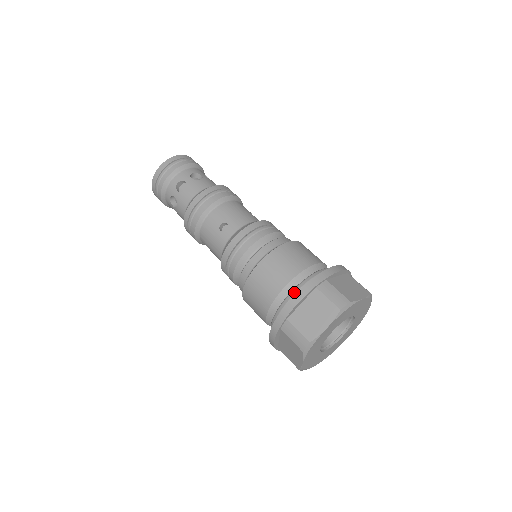
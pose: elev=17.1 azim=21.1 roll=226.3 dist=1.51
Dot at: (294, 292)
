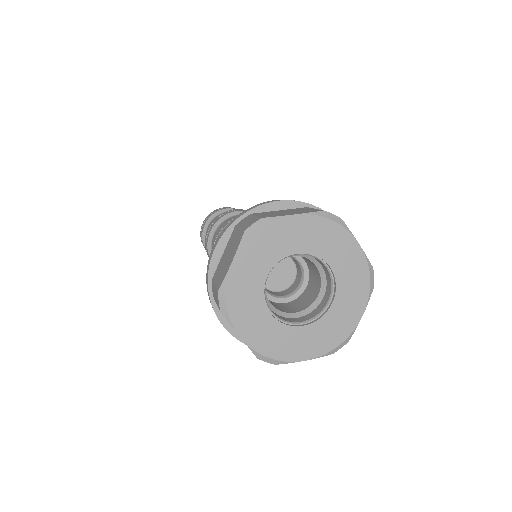
Dot at: occluded
